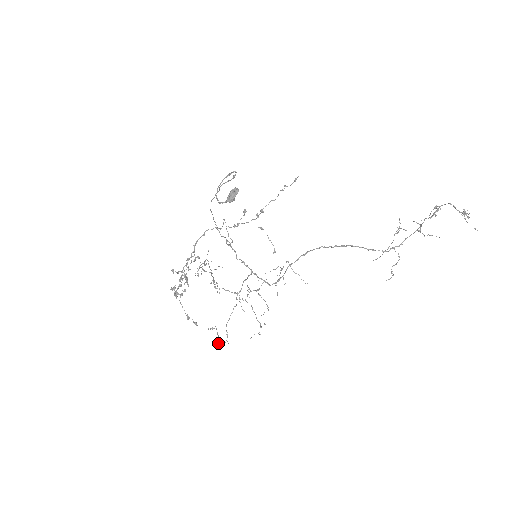
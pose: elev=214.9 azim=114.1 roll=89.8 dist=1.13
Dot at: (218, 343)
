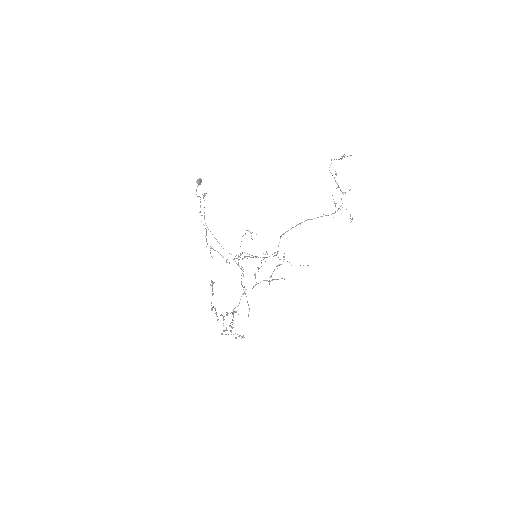
Dot at: occluded
